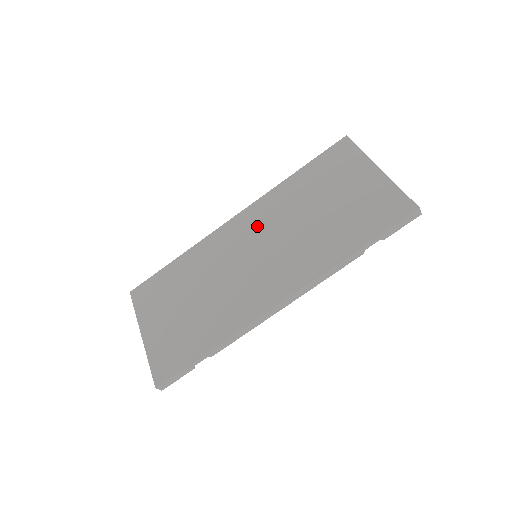
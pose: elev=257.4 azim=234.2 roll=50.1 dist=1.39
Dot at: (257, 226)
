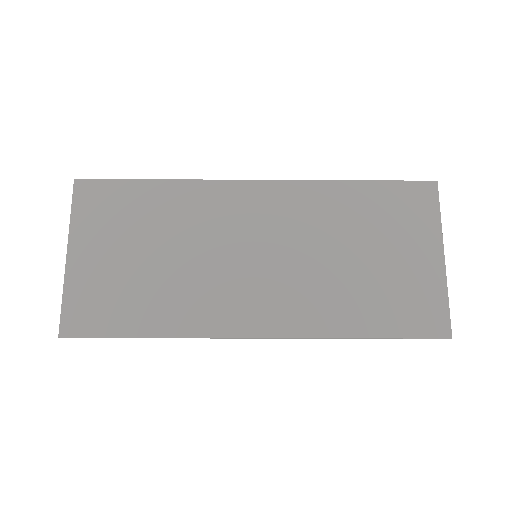
Dot at: (277, 217)
